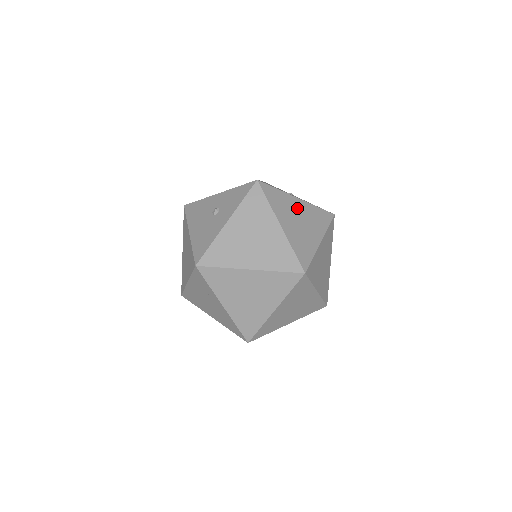
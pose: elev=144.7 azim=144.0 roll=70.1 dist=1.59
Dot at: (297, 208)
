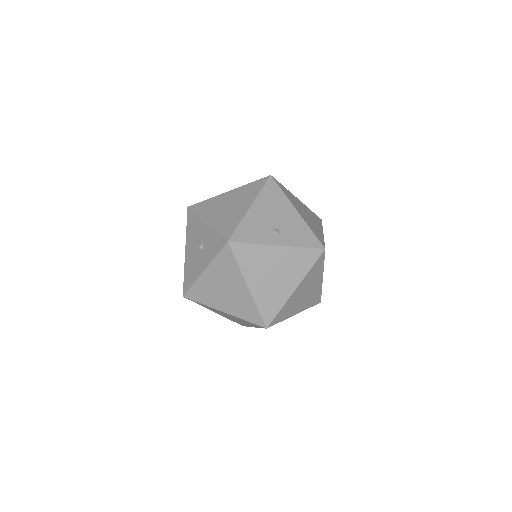
Dot at: (274, 259)
